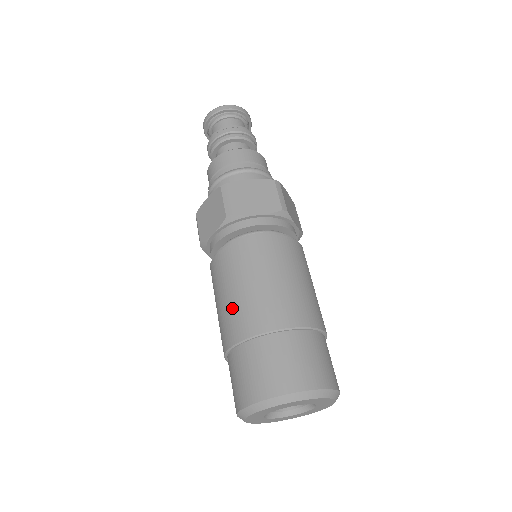
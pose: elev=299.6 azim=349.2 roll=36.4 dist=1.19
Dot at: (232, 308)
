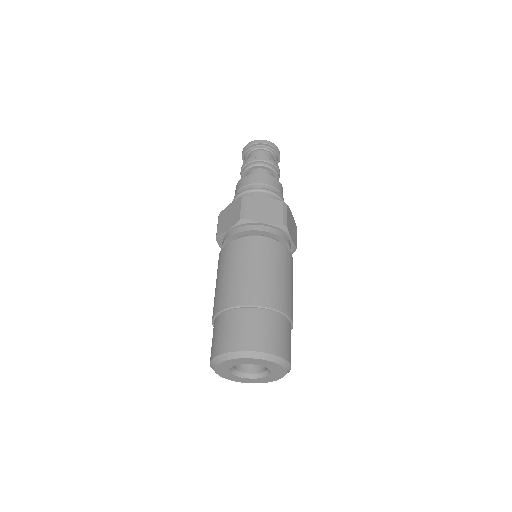
Dot at: (227, 285)
